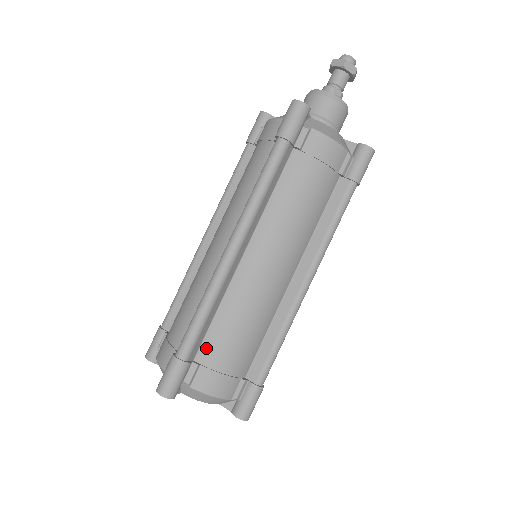
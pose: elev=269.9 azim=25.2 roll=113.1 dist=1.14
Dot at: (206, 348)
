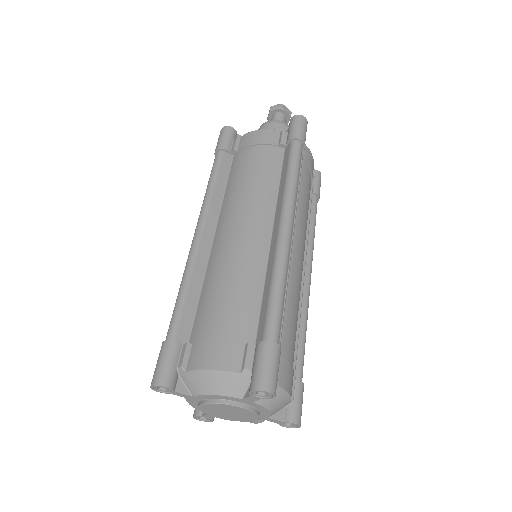
Dot at: (196, 327)
